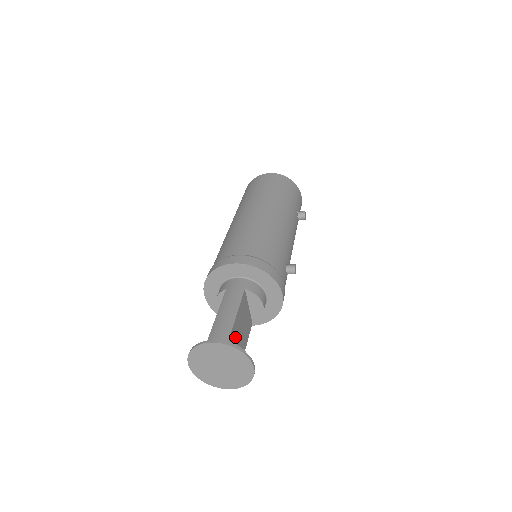
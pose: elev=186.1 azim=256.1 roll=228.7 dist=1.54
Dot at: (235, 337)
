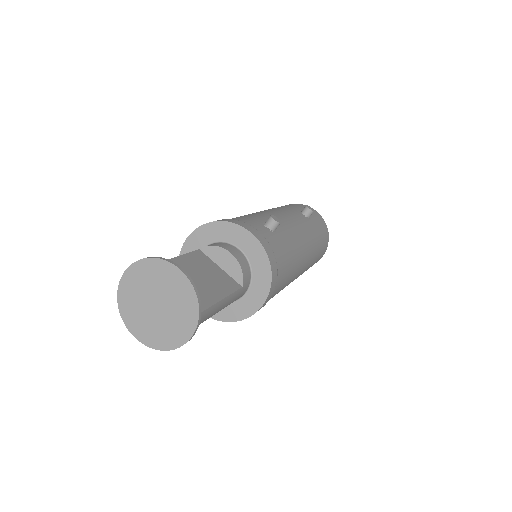
Dot at: occluded
